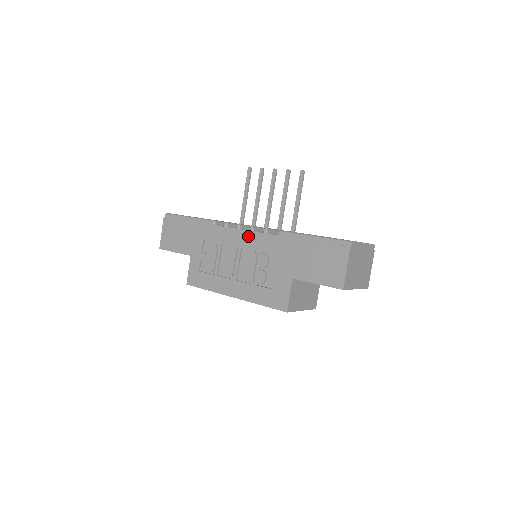
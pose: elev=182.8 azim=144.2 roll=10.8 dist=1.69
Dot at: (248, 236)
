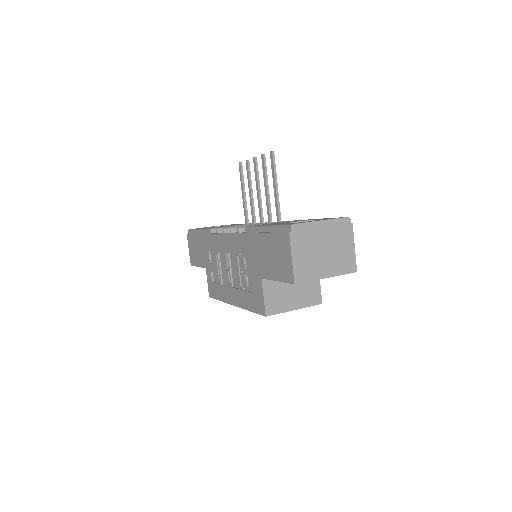
Dot at: (229, 239)
